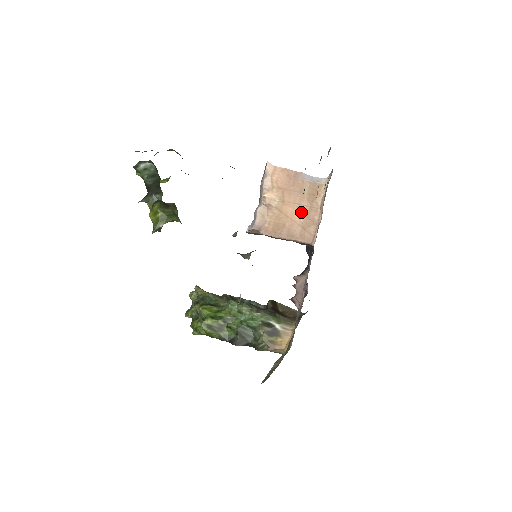
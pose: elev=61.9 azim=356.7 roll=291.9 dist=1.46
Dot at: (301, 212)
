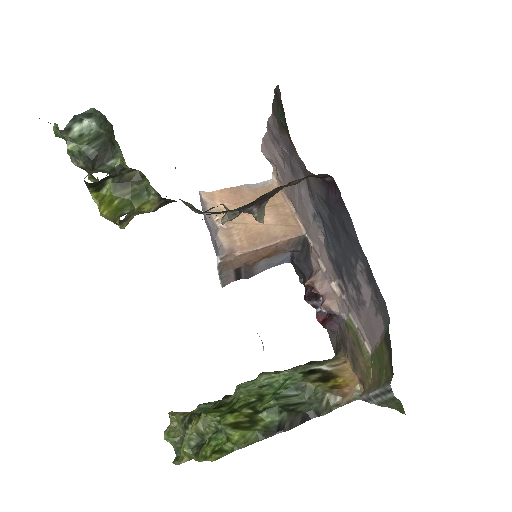
Dot at: (268, 213)
